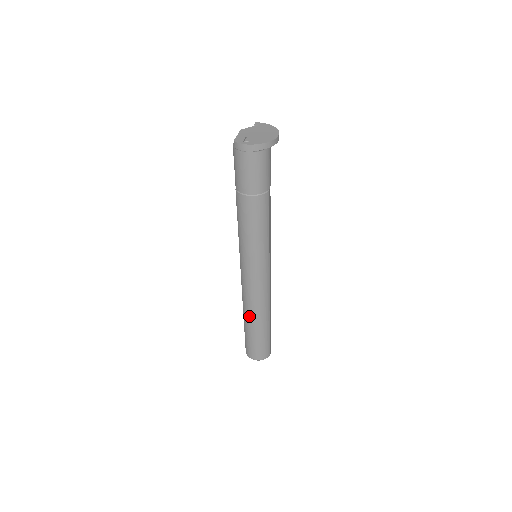
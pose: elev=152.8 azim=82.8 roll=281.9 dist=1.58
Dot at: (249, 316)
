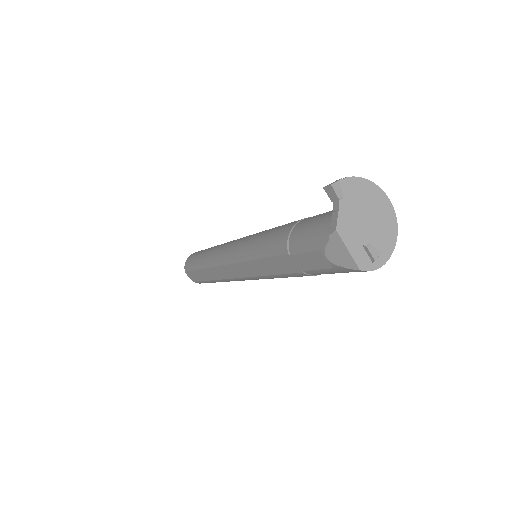
Dot at: occluded
